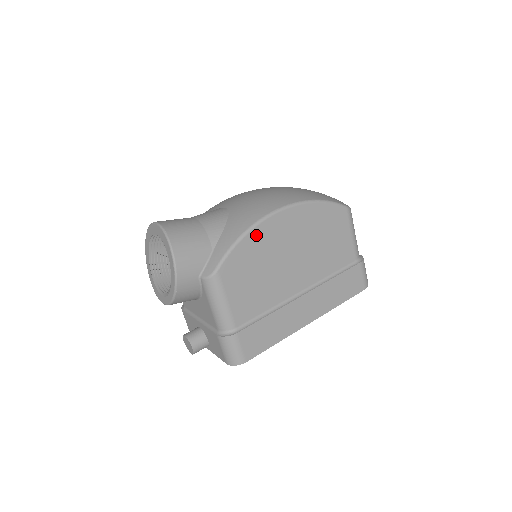
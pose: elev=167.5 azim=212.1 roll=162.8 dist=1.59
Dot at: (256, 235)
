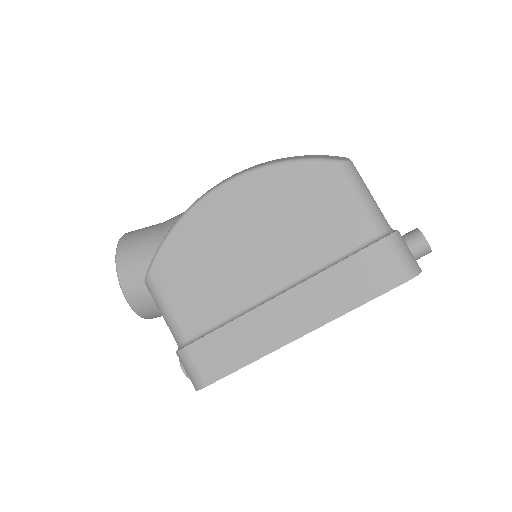
Dot at: (191, 223)
